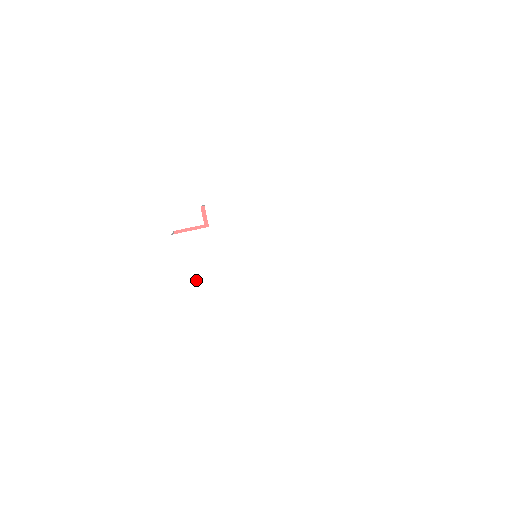
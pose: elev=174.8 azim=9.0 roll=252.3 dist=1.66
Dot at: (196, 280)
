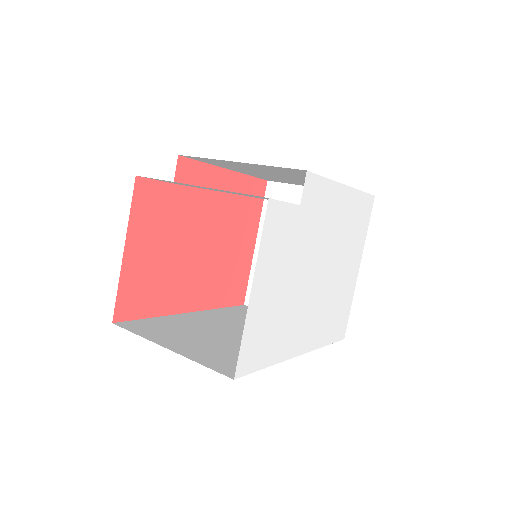
Dot at: (266, 280)
